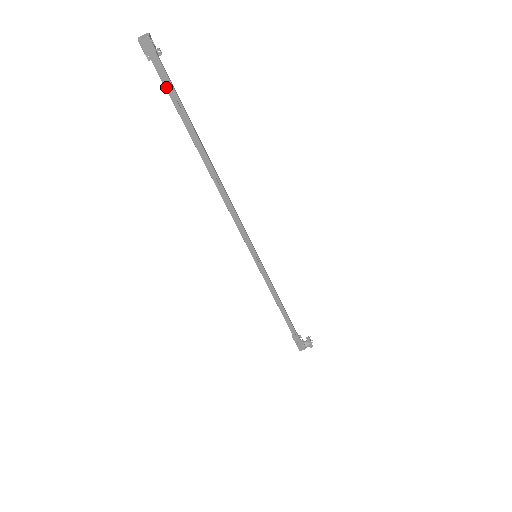
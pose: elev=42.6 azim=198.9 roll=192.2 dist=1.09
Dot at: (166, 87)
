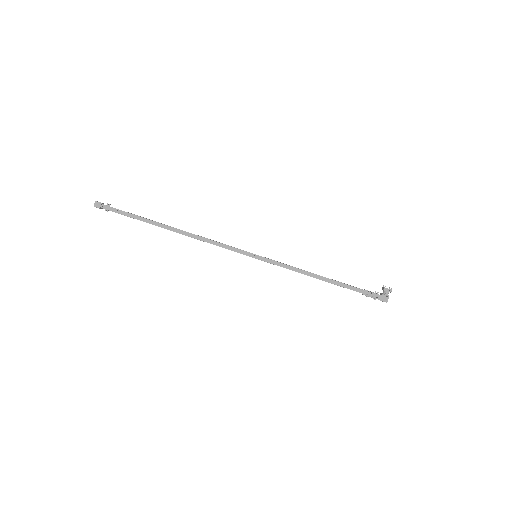
Dot at: (120, 213)
